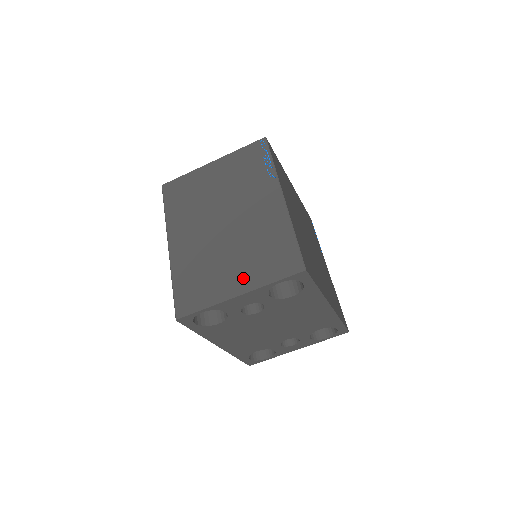
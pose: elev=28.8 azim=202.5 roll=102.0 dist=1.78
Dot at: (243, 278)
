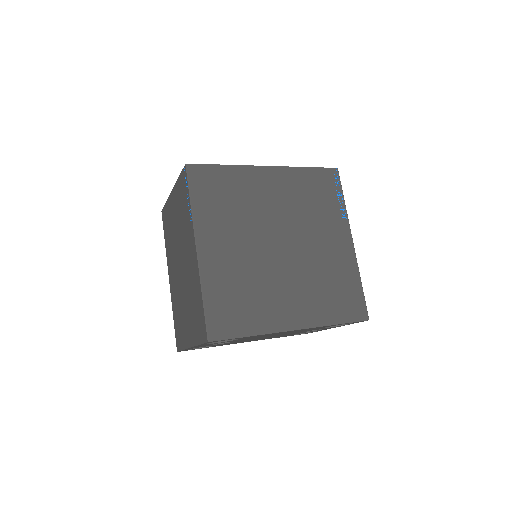
Dot at: (190, 331)
